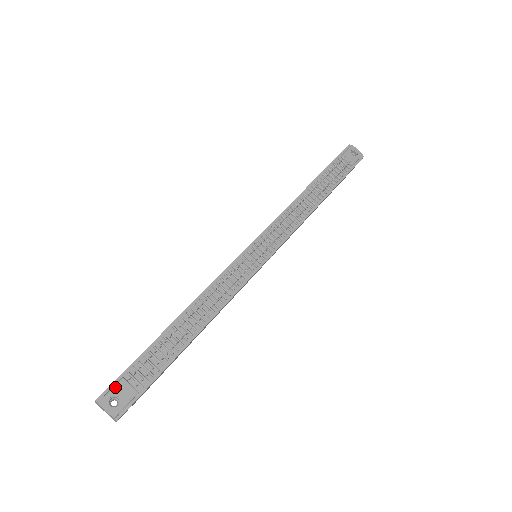
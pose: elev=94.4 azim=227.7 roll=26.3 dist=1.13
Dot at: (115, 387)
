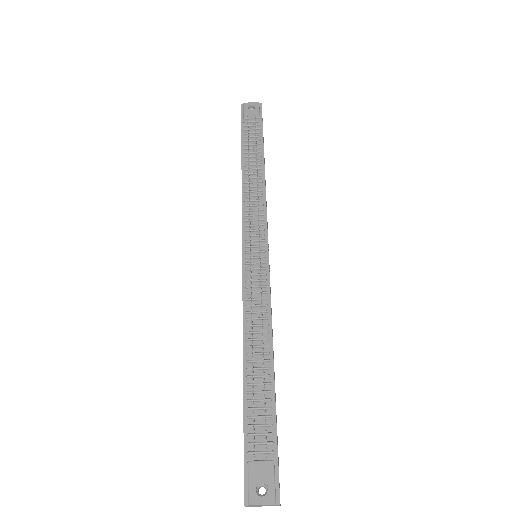
Dot at: (249, 476)
